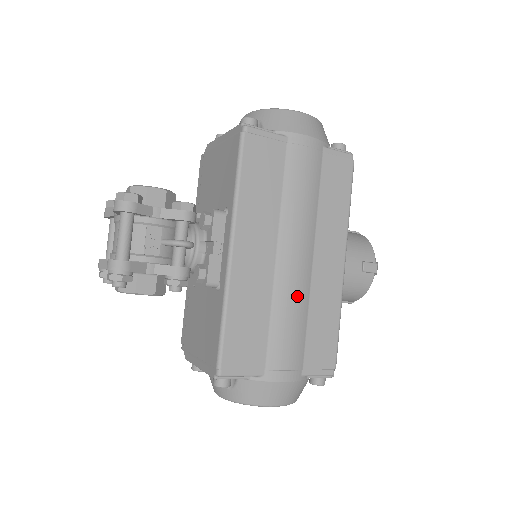
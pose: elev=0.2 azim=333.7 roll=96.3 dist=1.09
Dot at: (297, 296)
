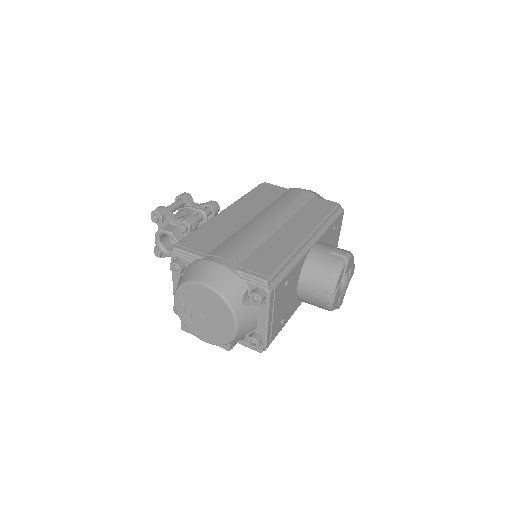
Dot at: (256, 233)
